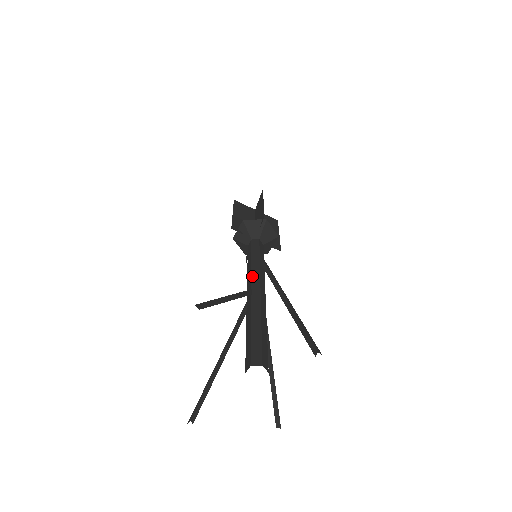
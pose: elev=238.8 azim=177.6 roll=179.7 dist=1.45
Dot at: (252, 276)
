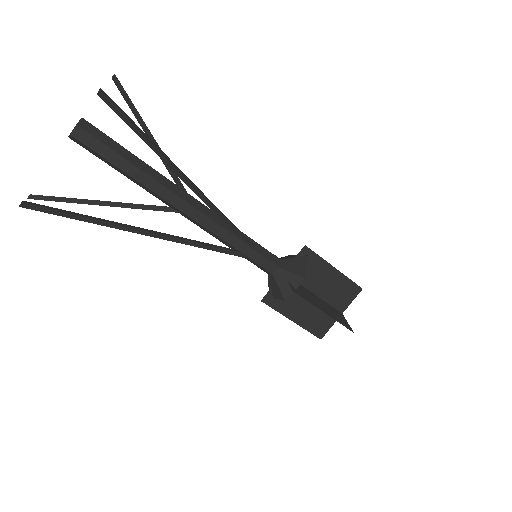
Dot at: occluded
